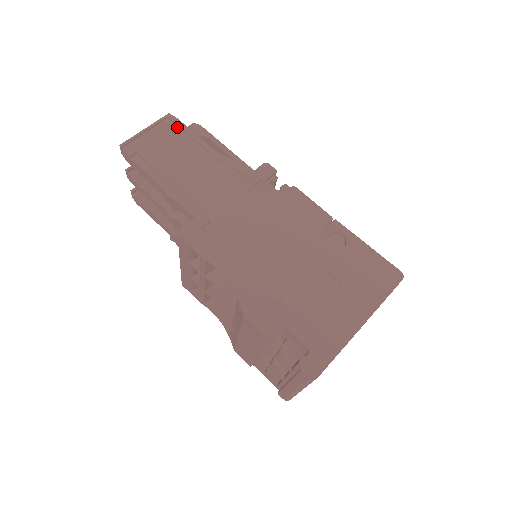
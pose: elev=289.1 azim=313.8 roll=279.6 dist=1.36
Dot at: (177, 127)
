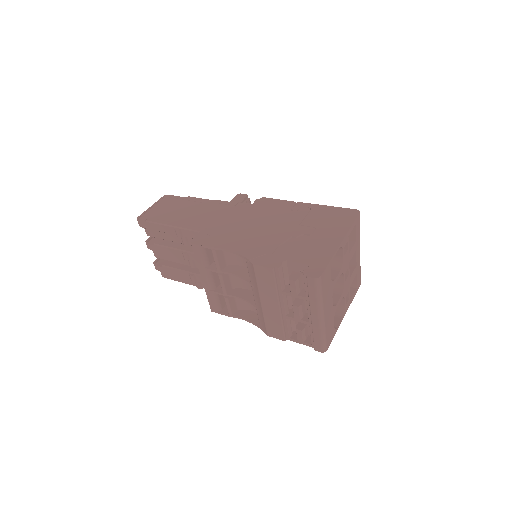
Dot at: (172, 199)
